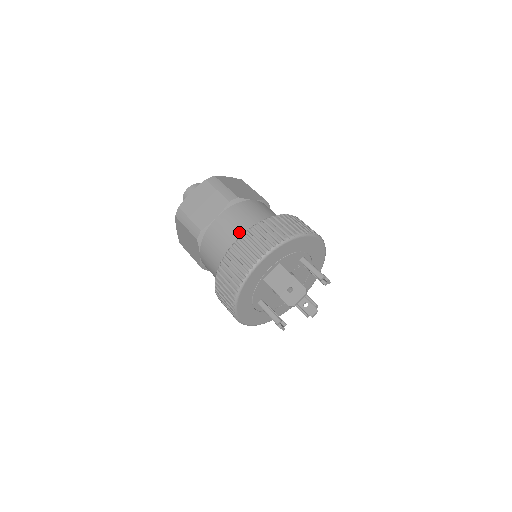
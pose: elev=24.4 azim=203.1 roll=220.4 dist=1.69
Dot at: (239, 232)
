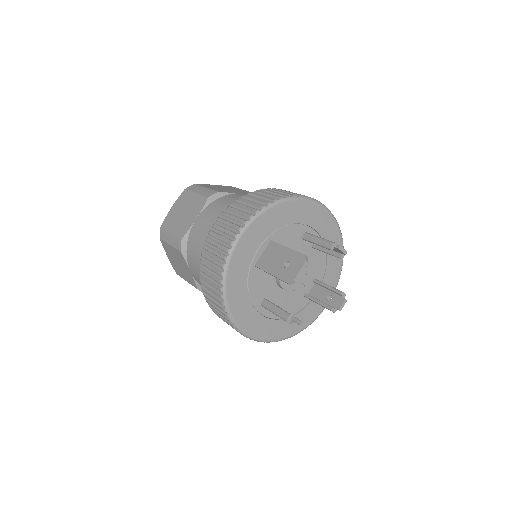
Dot at: occluded
